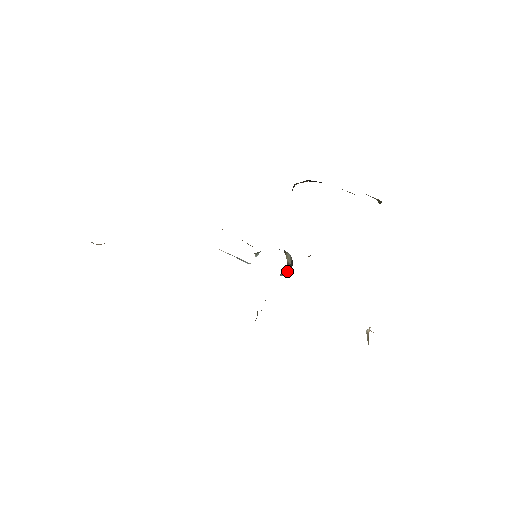
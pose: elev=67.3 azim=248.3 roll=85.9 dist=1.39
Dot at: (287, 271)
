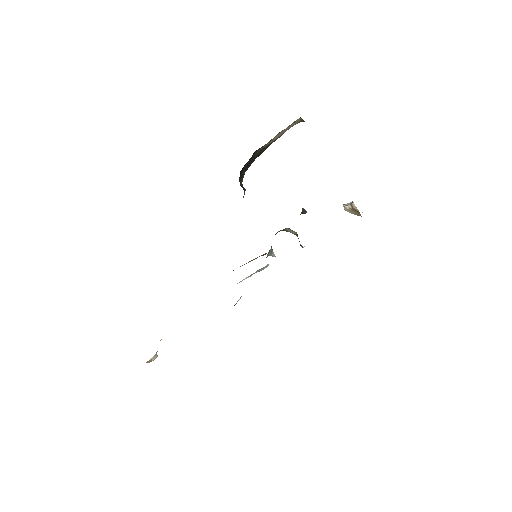
Dot at: occluded
